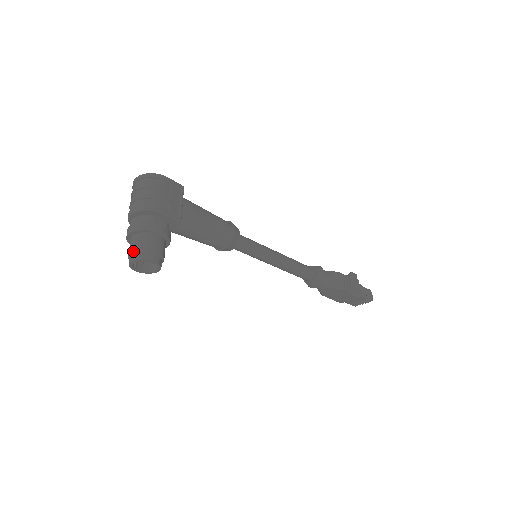
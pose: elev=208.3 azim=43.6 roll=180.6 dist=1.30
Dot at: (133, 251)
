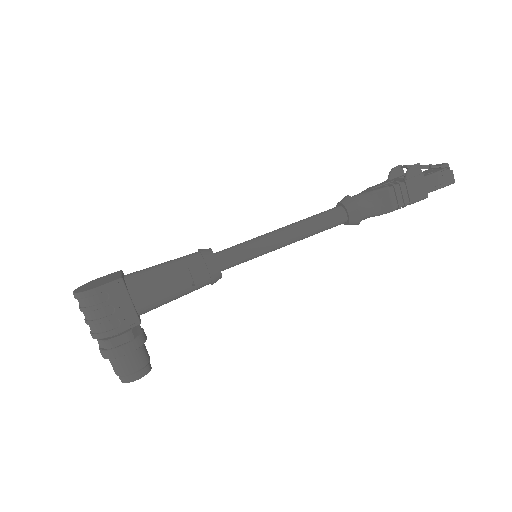
Dot at: occluded
